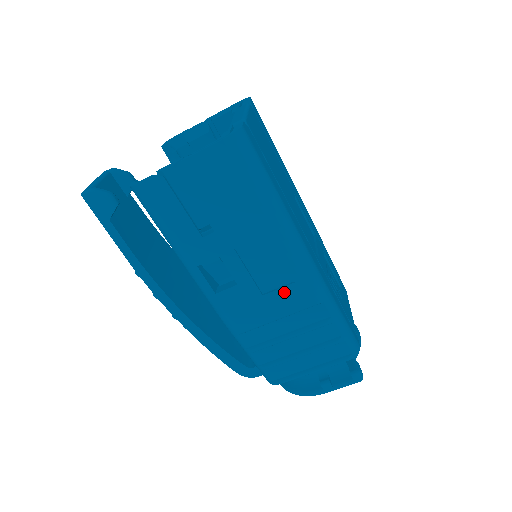
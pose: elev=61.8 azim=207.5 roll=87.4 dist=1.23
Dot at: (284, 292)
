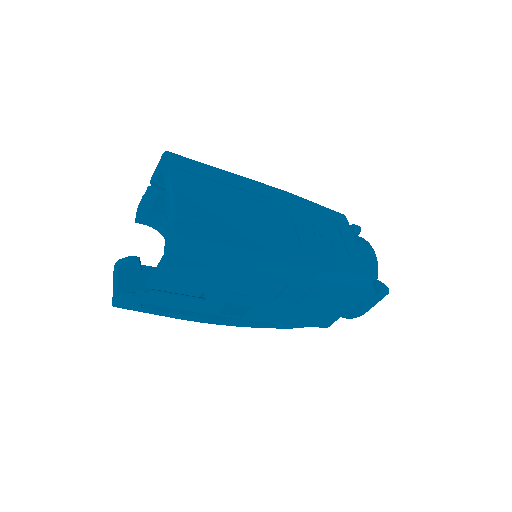
Dot at: (287, 293)
